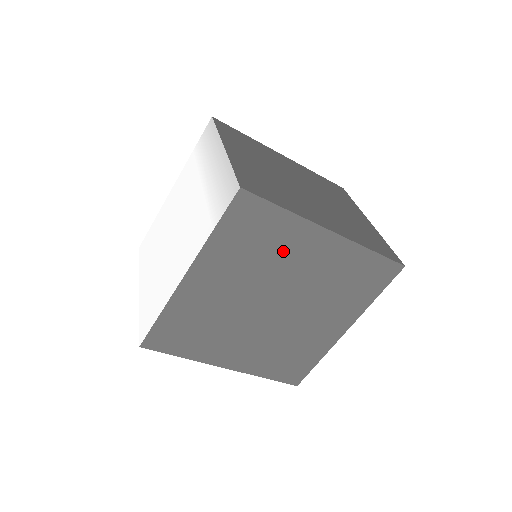
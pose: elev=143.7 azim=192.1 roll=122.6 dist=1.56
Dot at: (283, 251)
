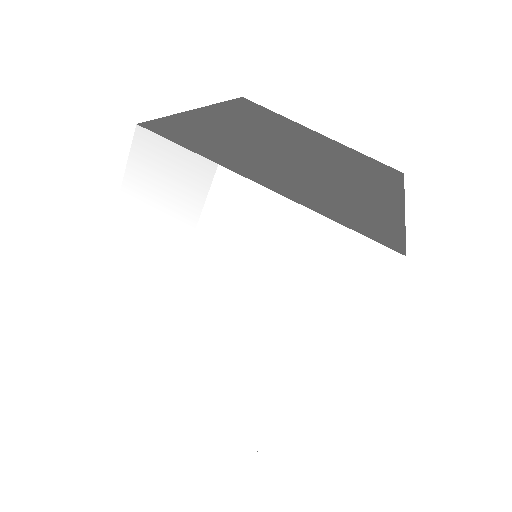
Dot at: occluded
